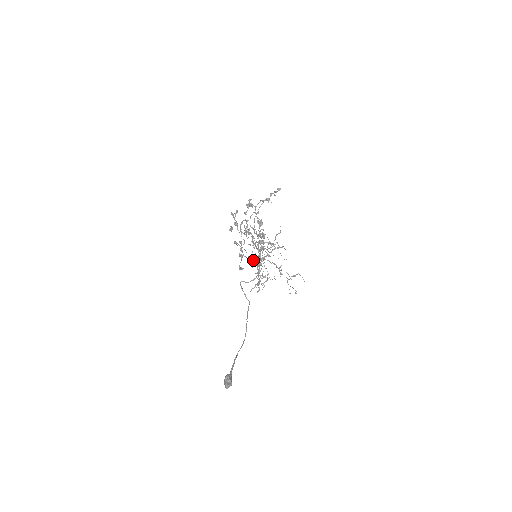
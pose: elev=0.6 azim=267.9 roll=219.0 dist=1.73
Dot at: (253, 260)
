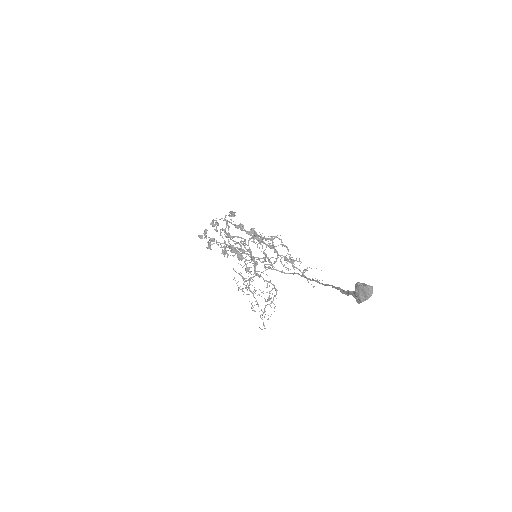
Dot at: (248, 279)
